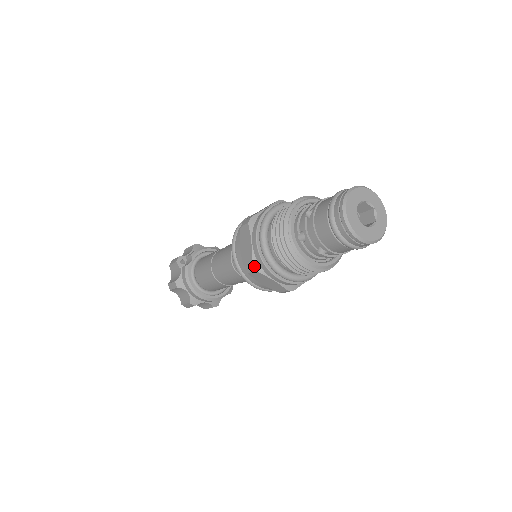
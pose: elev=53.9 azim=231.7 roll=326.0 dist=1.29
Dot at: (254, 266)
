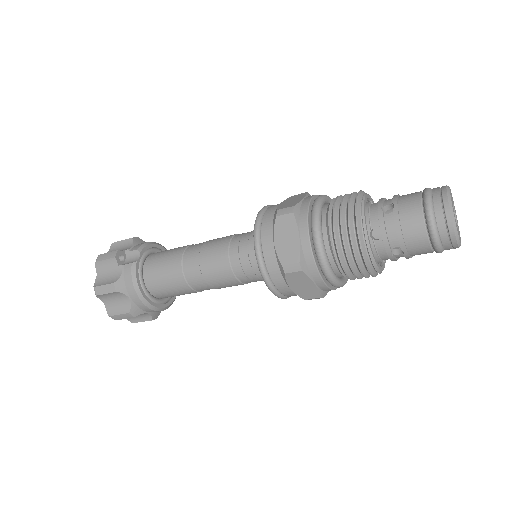
Dot at: (301, 265)
